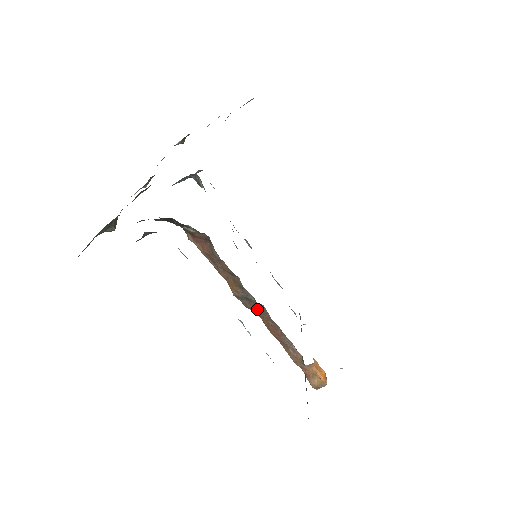
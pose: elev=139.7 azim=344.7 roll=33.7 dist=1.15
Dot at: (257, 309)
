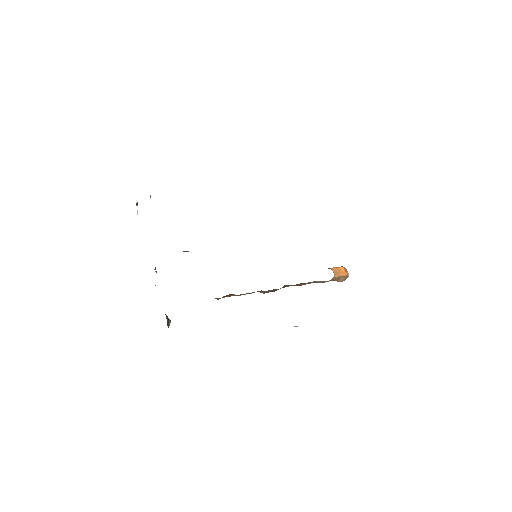
Dot at: (283, 287)
